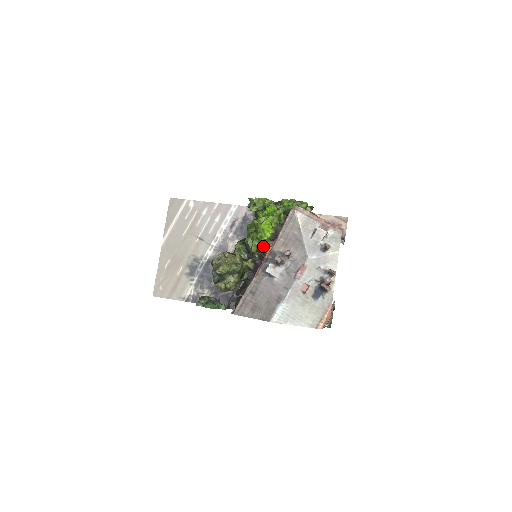
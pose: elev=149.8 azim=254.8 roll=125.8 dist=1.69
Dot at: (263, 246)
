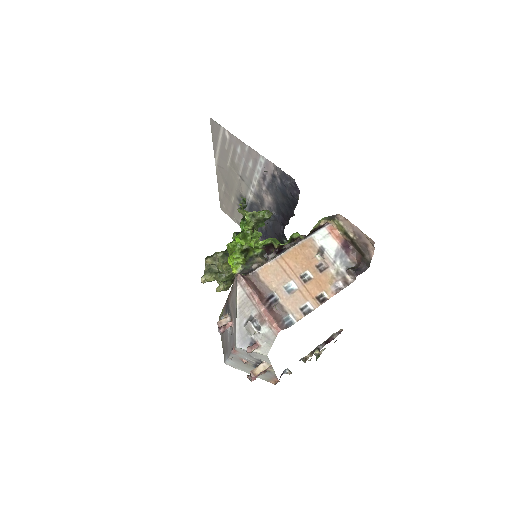
Dot at: occluded
